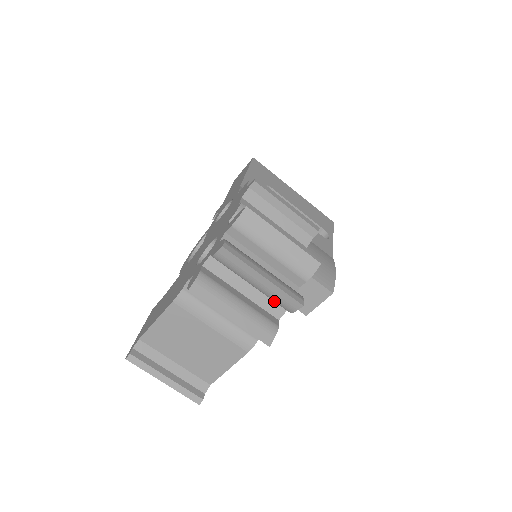
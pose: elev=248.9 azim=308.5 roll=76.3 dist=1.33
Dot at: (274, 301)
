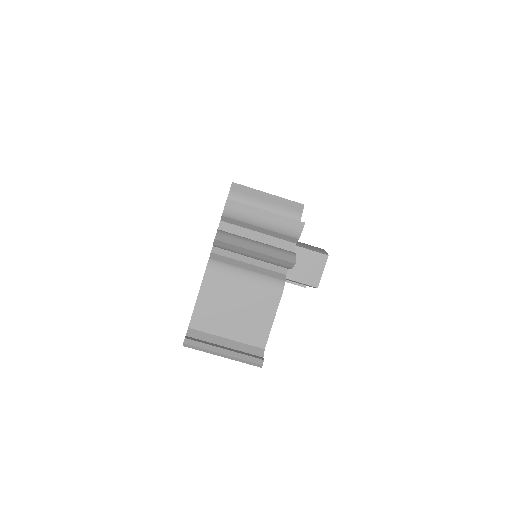
Dot at: (282, 234)
